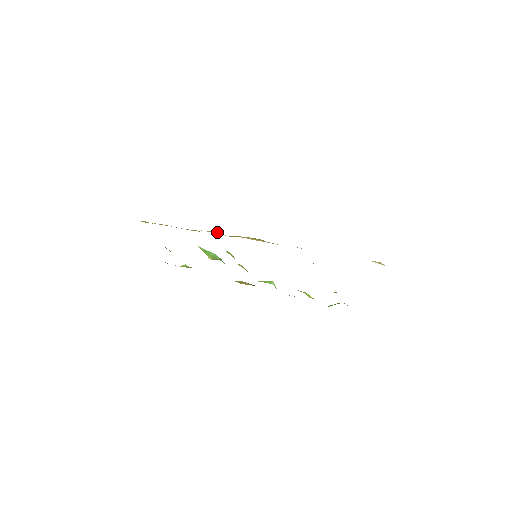
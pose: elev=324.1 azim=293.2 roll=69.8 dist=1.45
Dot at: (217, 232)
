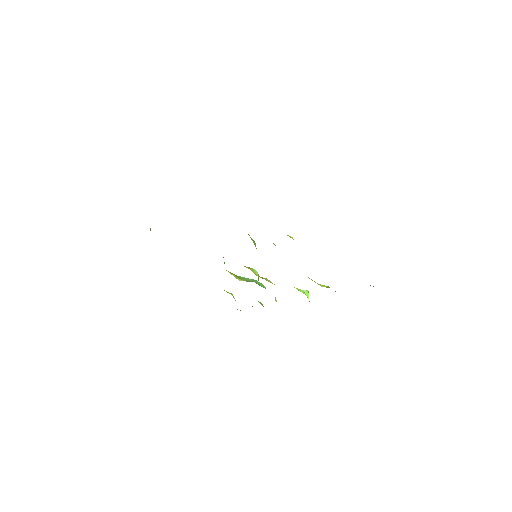
Dot at: occluded
